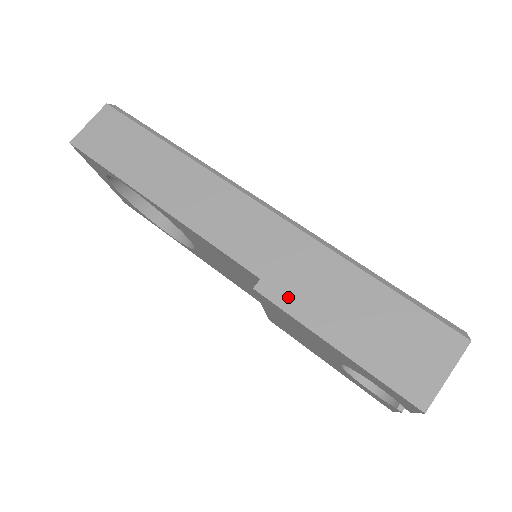
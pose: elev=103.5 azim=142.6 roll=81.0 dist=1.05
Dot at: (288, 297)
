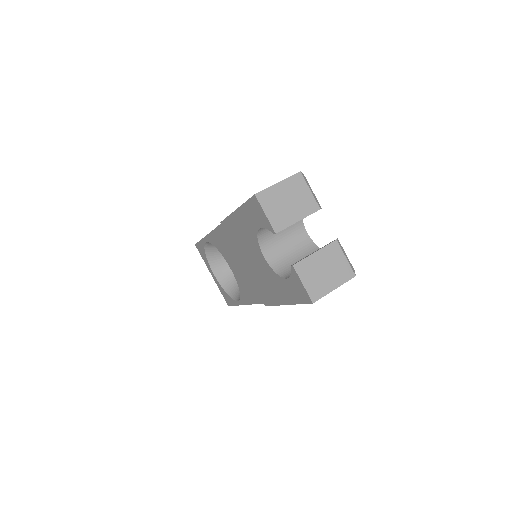
Dot at: occluded
